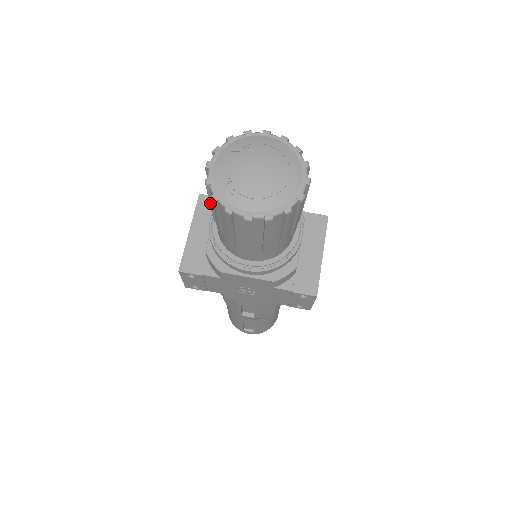
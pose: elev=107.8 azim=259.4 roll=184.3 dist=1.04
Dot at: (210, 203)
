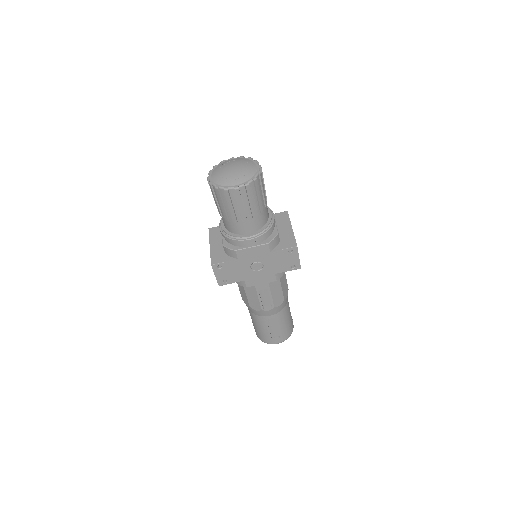
Dot at: (216, 200)
